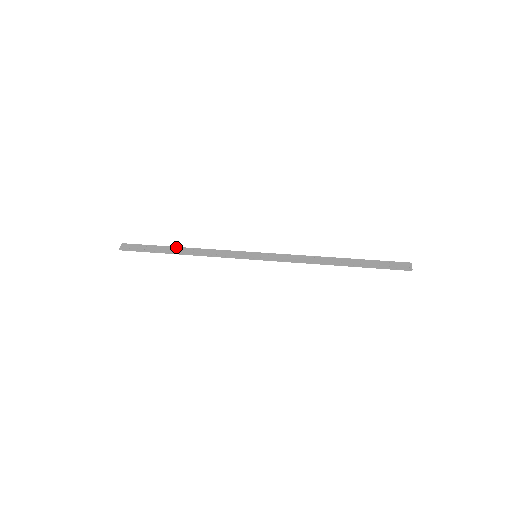
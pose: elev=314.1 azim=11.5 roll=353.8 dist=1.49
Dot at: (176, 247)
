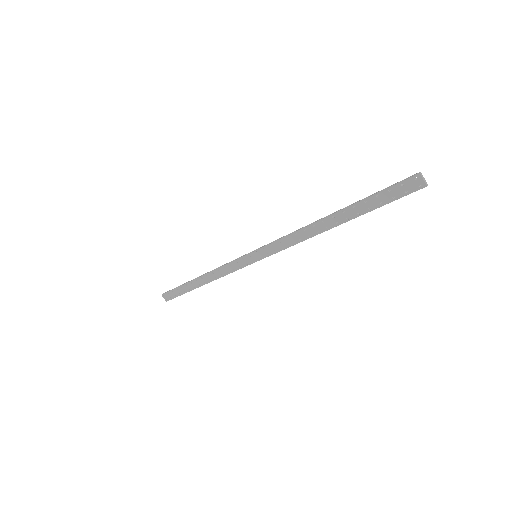
Dot at: (194, 281)
